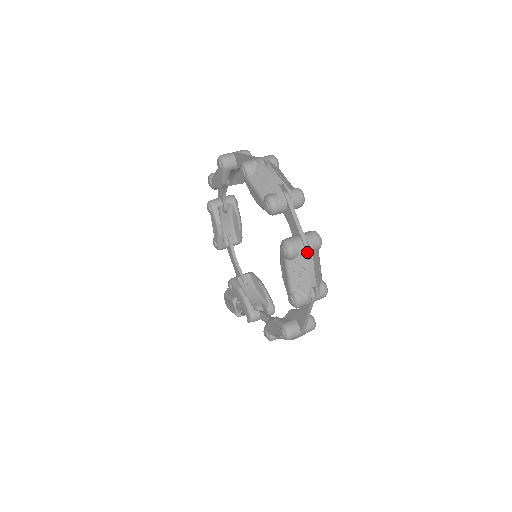
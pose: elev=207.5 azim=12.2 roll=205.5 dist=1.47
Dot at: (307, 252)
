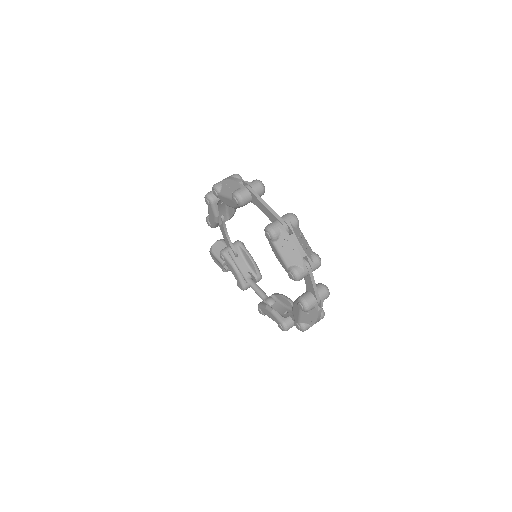
Dot at: (318, 304)
